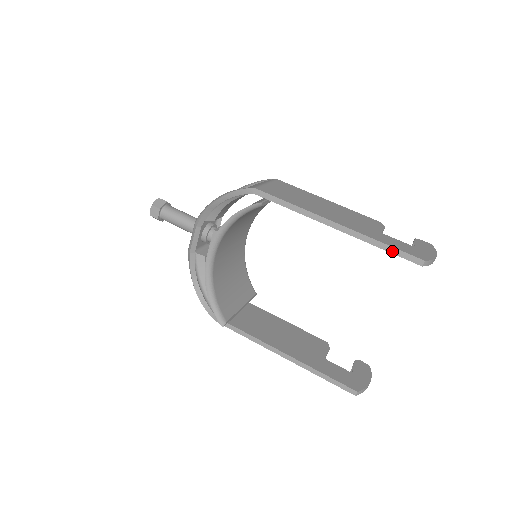
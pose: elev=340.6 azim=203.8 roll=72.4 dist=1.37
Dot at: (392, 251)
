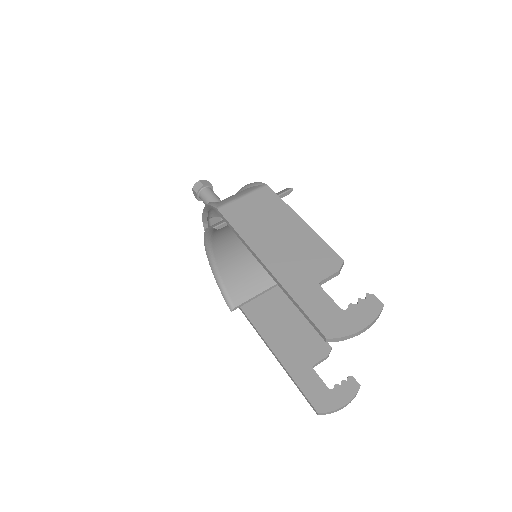
Dot at: (304, 314)
